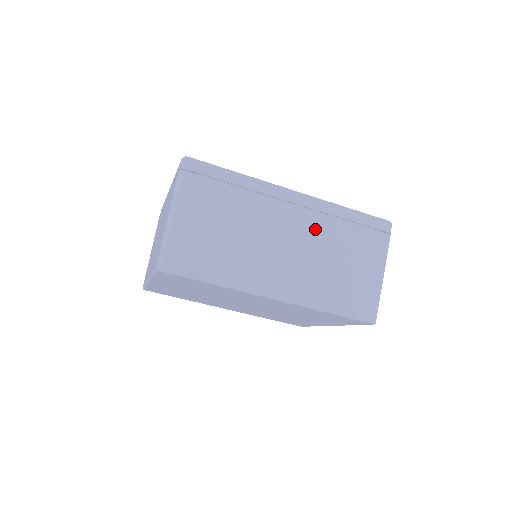
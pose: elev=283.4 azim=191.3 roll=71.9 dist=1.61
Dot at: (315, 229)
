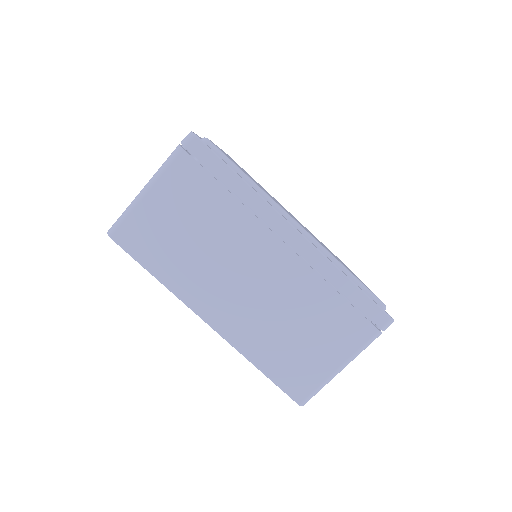
Dot at: (293, 280)
